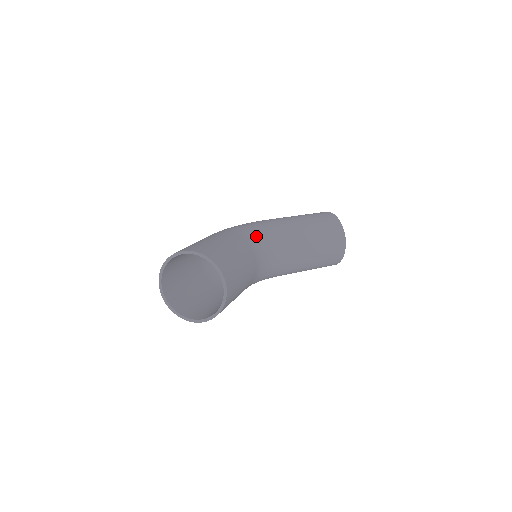
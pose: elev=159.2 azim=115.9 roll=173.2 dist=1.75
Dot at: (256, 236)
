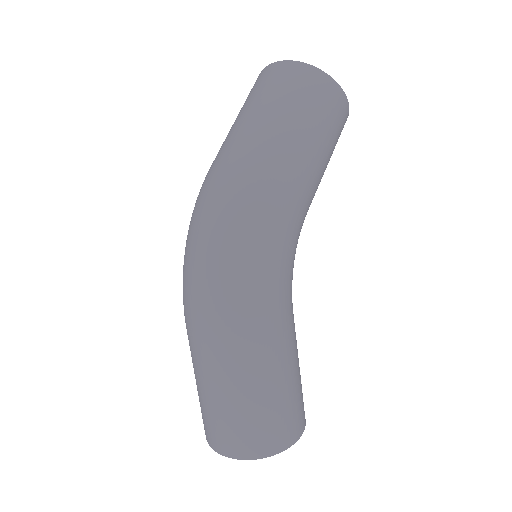
Dot at: occluded
